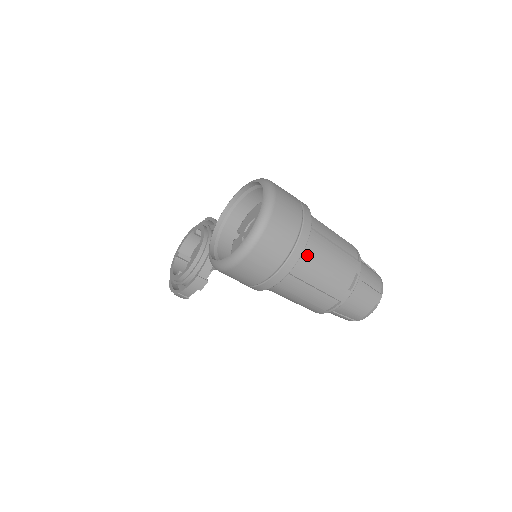
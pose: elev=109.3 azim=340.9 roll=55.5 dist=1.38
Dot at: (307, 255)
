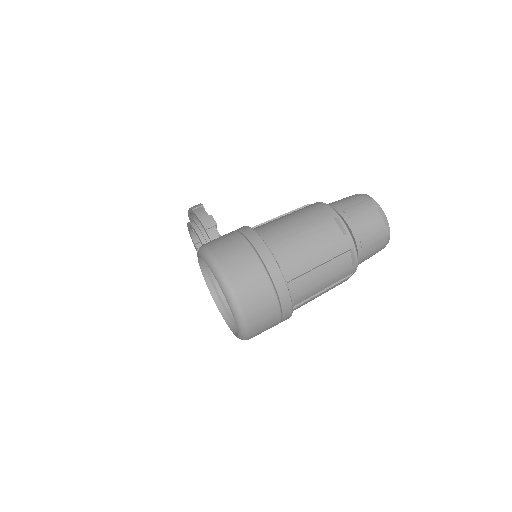
Dot at: (296, 291)
